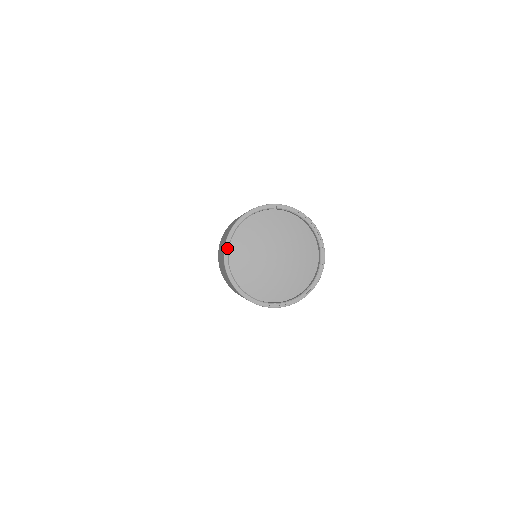
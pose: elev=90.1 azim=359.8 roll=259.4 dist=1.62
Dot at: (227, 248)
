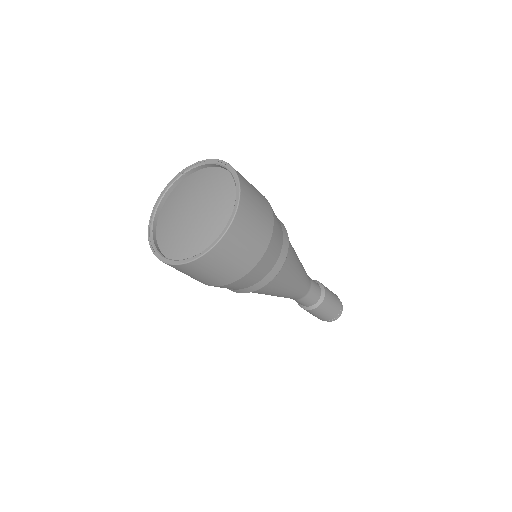
Dot at: (150, 232)
